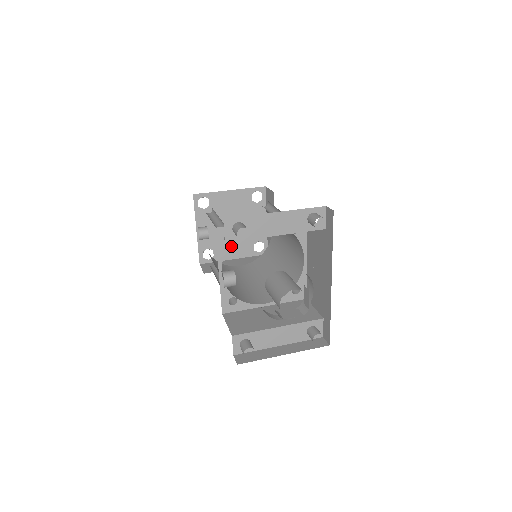
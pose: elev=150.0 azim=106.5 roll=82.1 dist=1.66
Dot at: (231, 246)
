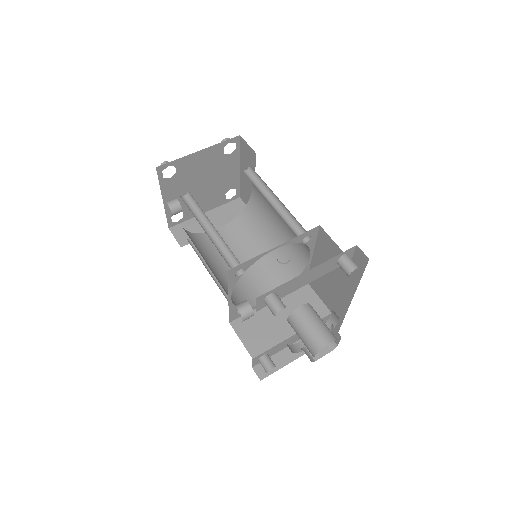
Dot at: (201, 202)
